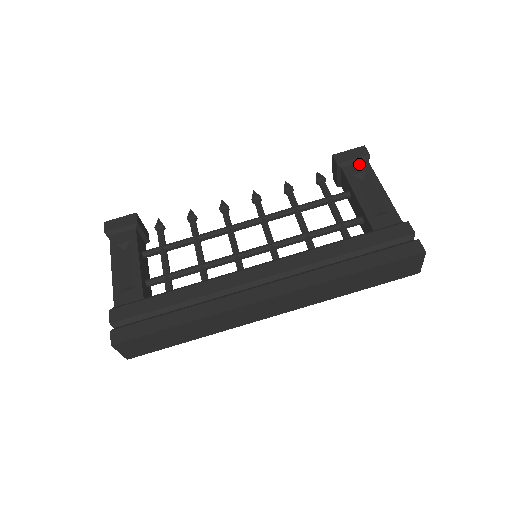
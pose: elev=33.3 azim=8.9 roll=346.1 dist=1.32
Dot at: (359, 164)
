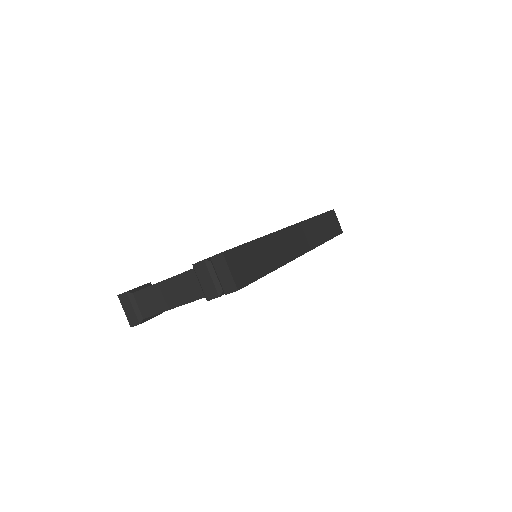
Dot at: occluded
